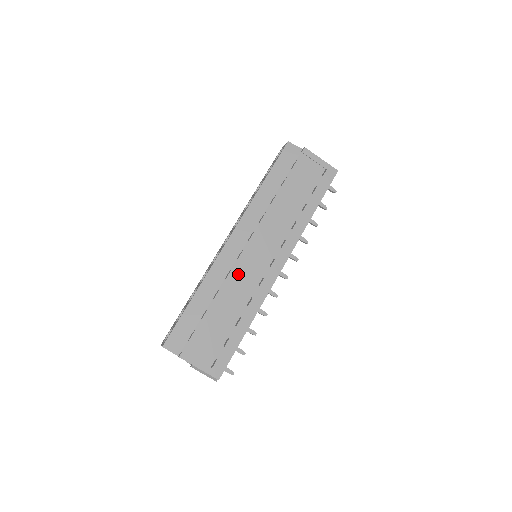
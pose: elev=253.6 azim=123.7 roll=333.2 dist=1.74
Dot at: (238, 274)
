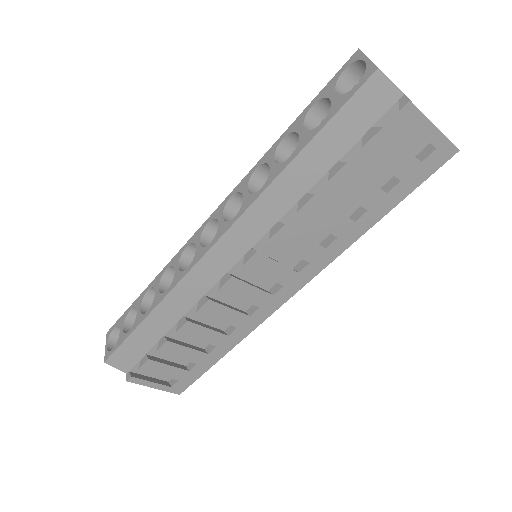
Dot at: (218, 305)
